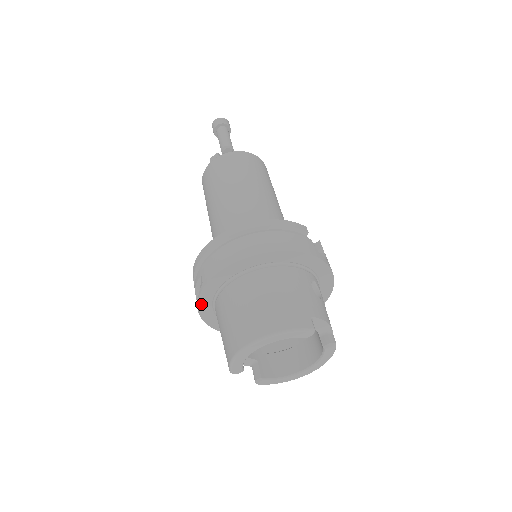
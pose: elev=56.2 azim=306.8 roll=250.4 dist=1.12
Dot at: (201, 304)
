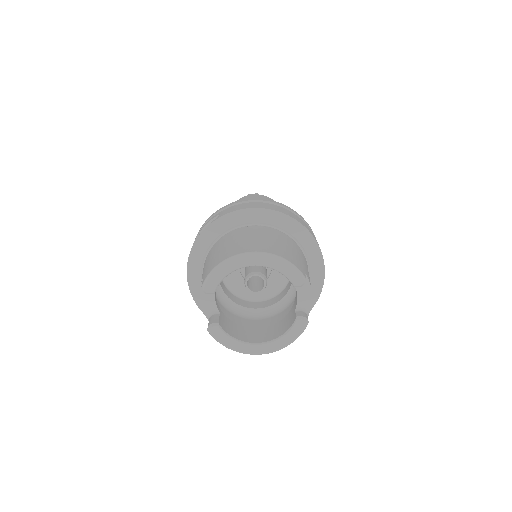
Dot at: (202, 238)
